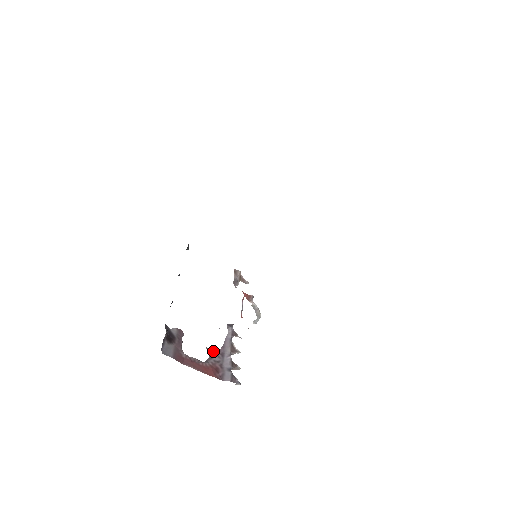
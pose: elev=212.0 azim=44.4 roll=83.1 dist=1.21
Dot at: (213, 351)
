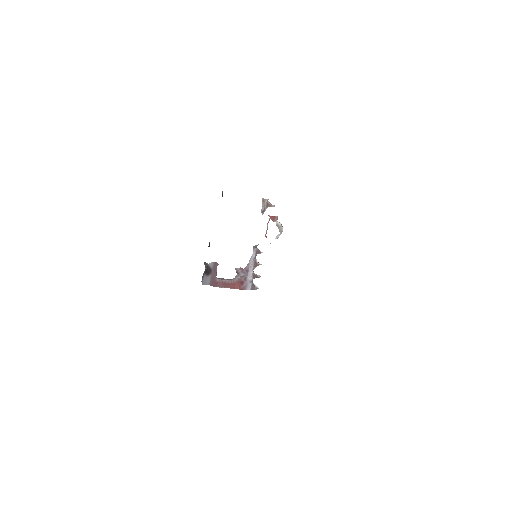
Dot at: (240, 269)
